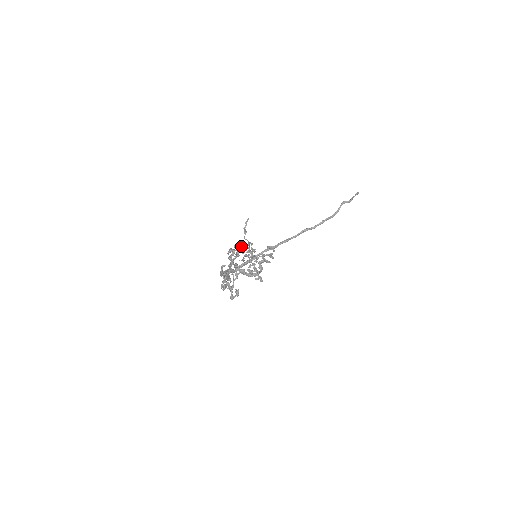
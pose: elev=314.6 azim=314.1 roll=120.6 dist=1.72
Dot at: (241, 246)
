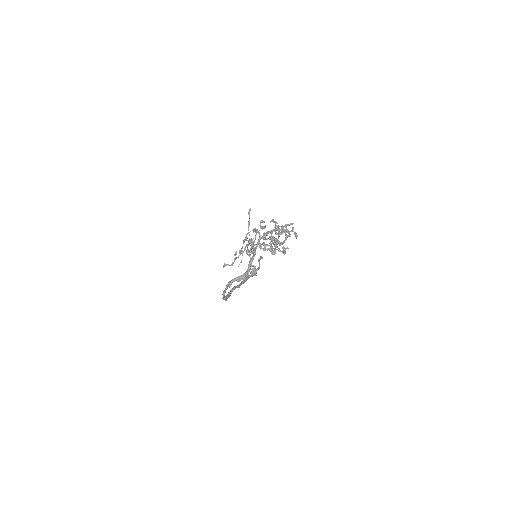
Dot at: (242, 247)
